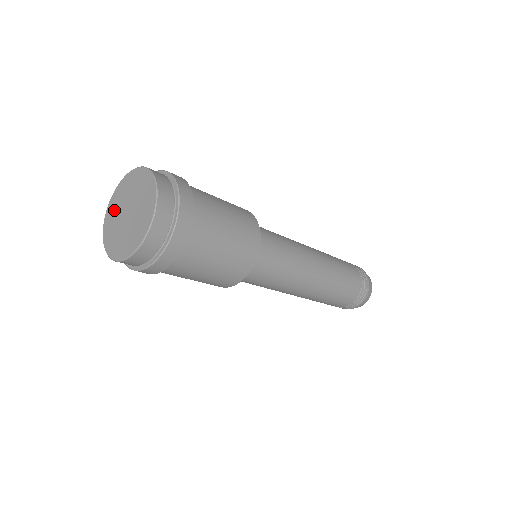
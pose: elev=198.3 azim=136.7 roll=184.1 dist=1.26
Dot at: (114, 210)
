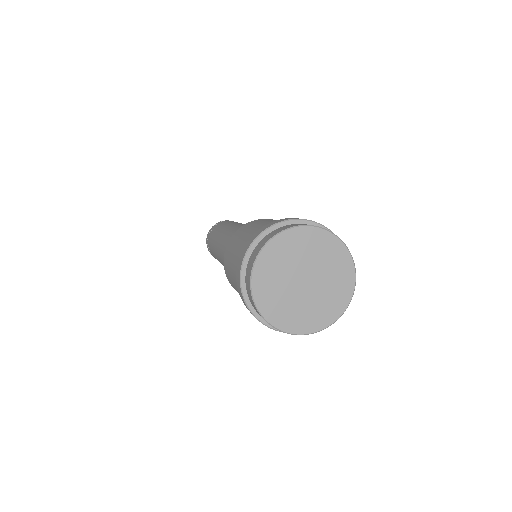
Dot at: (274, 294)
